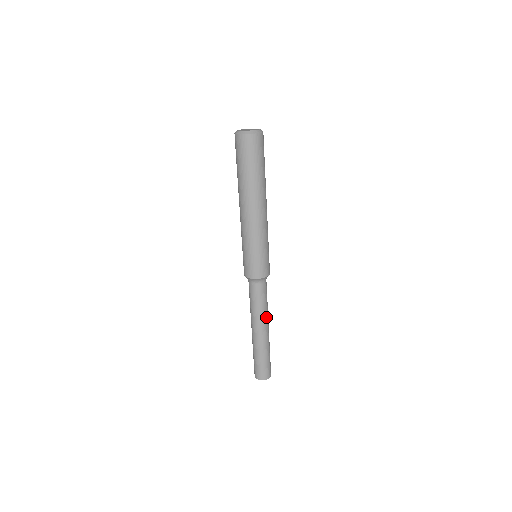
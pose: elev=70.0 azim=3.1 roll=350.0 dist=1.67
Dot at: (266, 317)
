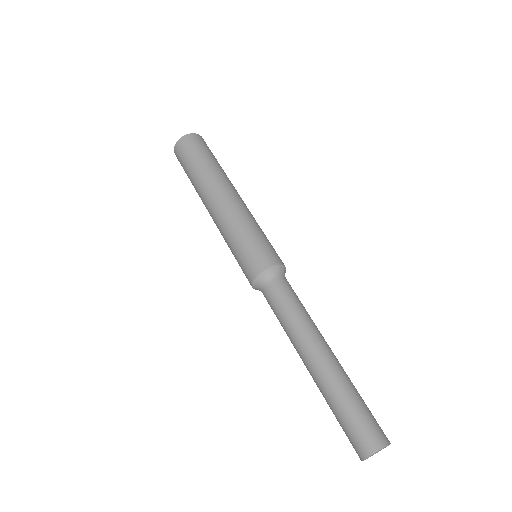
Dot at: (307, 330)
